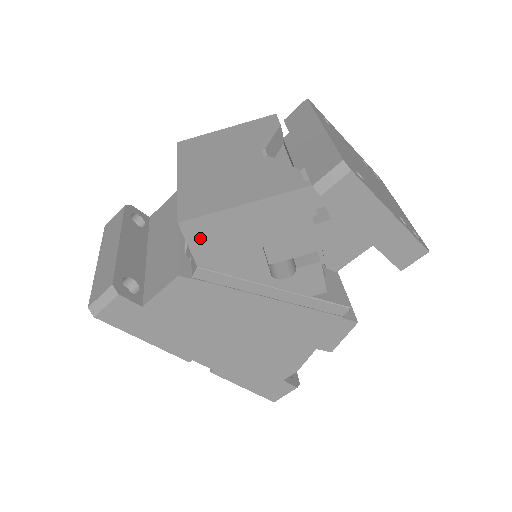
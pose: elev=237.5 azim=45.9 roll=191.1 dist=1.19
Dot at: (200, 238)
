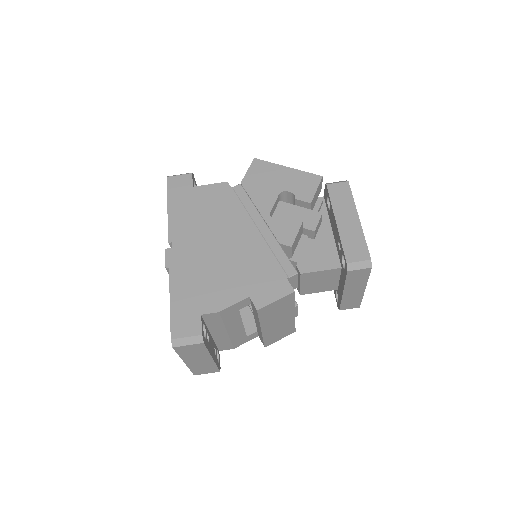
Dot at: (256, 170)
